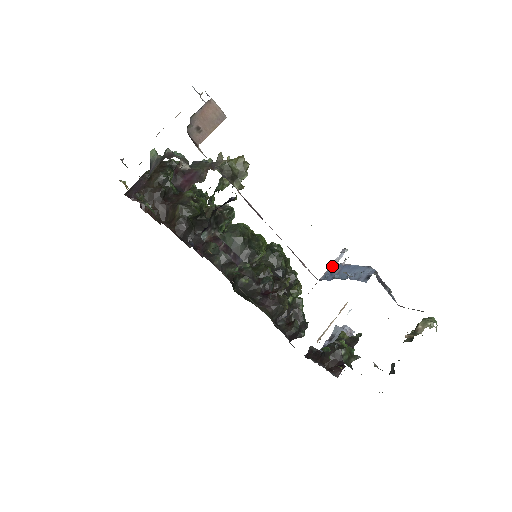
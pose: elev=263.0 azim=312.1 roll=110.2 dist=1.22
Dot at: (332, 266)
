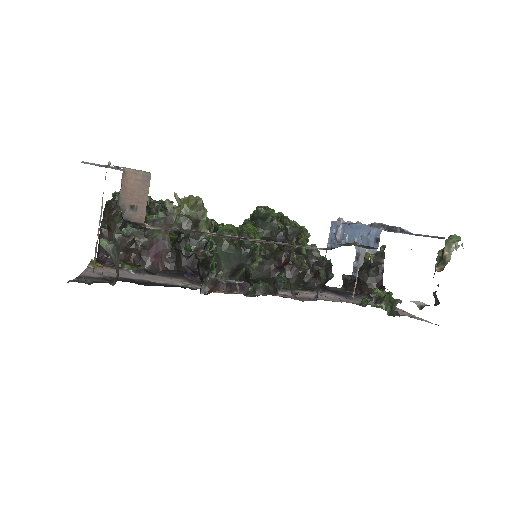
Dot at: (332, 227)
